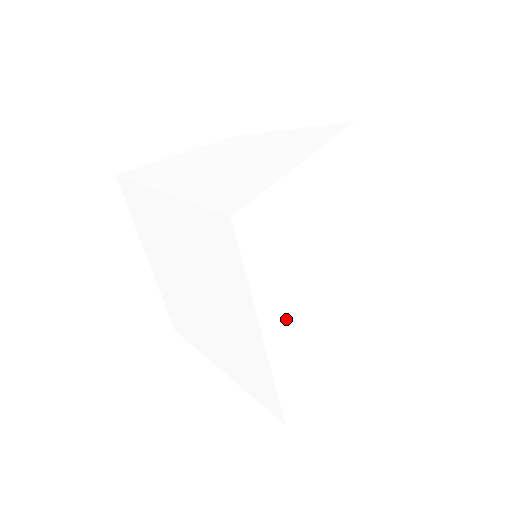
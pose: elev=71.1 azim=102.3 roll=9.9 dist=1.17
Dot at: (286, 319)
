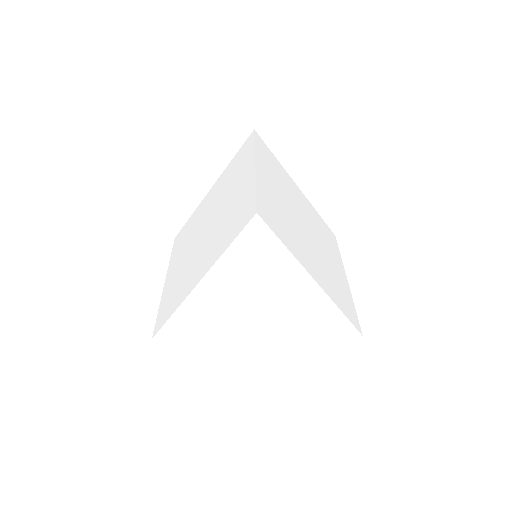
Dot at: (273, 190)
